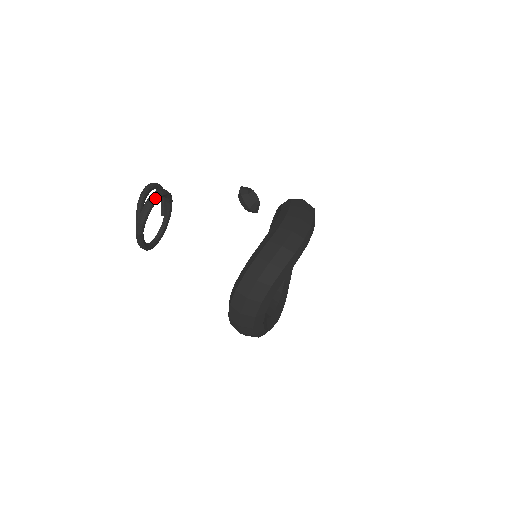
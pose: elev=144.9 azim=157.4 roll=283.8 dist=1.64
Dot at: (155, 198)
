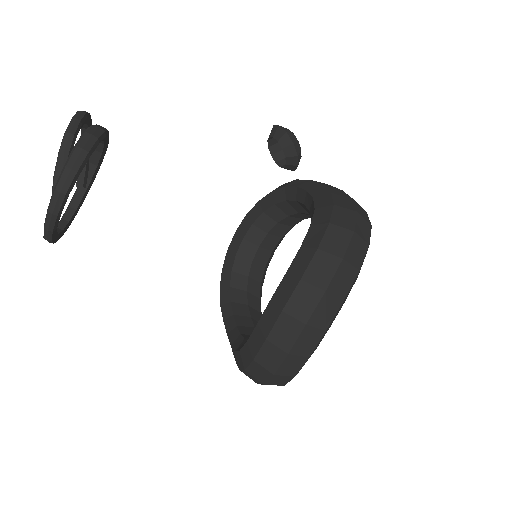
Dot at: (101, 132)
